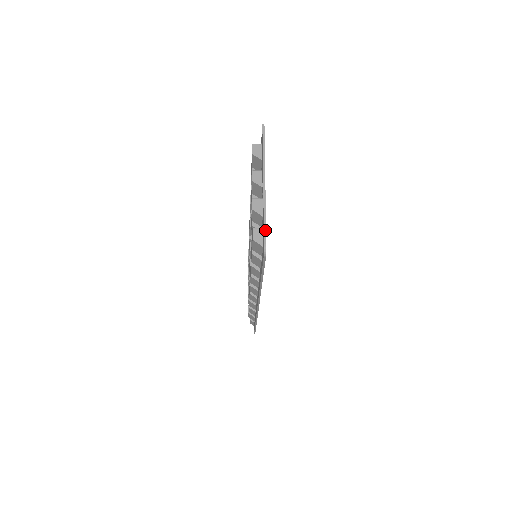
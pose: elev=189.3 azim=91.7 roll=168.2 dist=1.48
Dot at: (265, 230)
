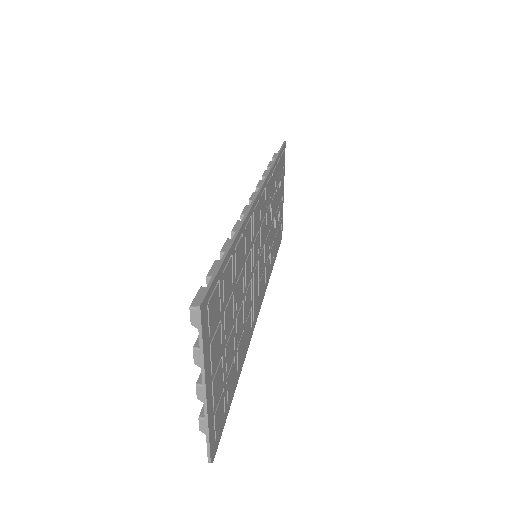
Dot at: (208, 447)
